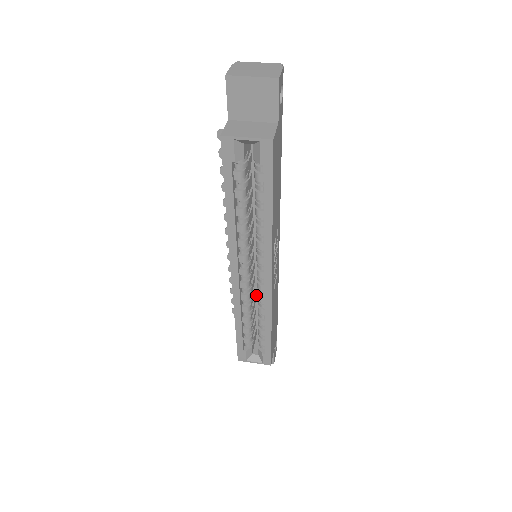
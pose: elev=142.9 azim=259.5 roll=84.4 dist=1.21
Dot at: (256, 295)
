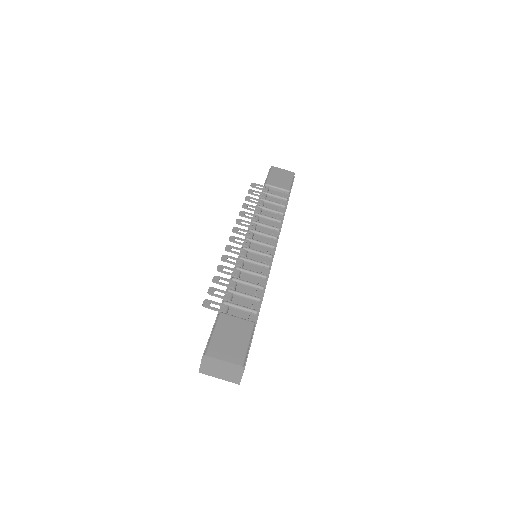
Dot at: occluded
